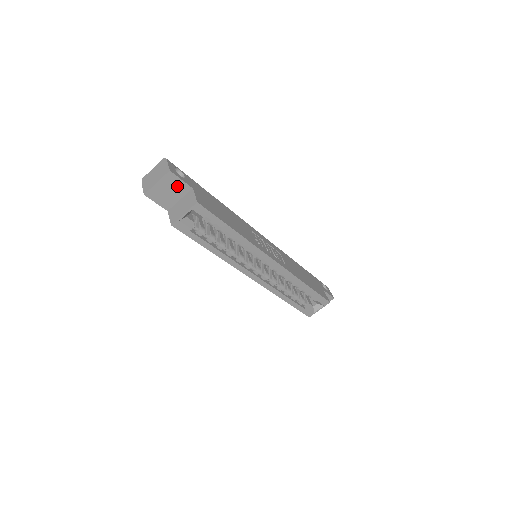
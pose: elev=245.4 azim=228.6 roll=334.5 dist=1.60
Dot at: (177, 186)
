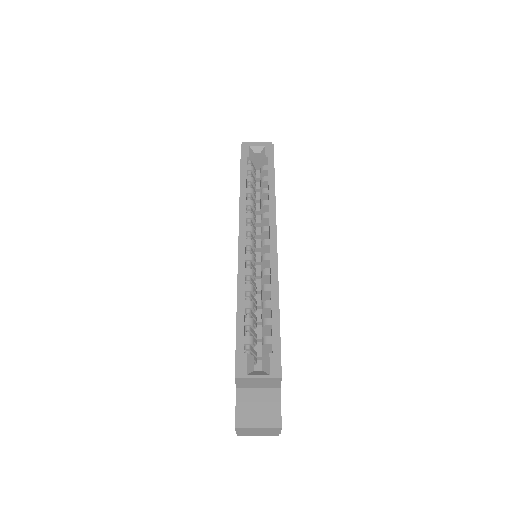
Dot at: occluded
